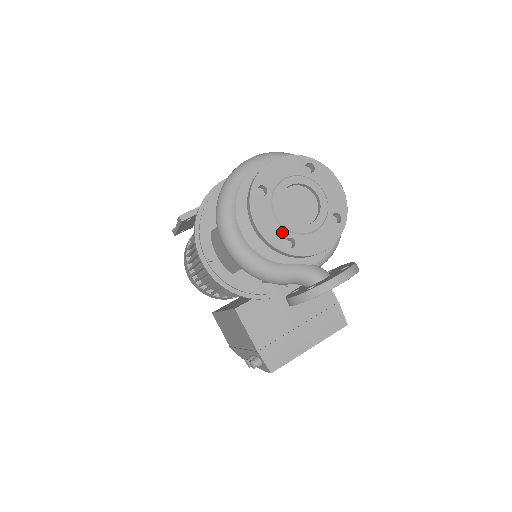
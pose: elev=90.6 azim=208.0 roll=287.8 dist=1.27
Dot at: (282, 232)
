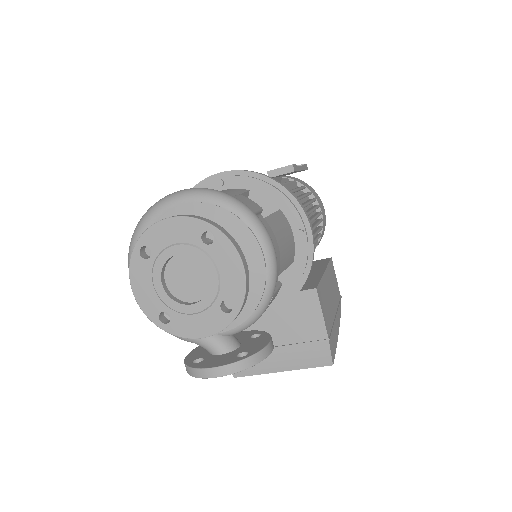
Dot at: (158, 304)
